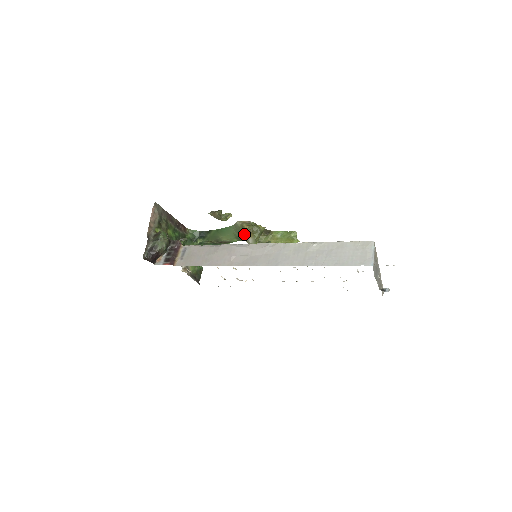
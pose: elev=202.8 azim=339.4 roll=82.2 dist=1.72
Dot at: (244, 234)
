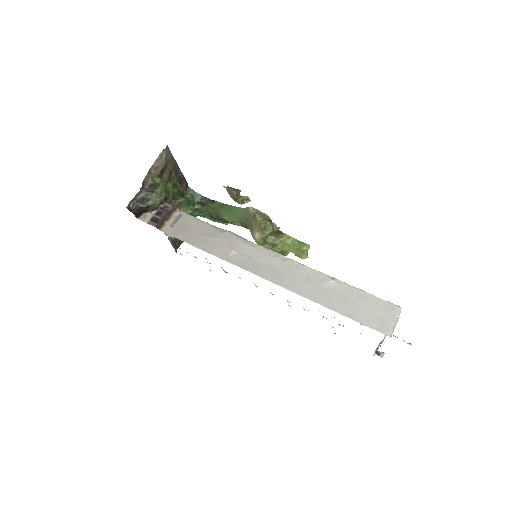
Dot at: (253, 225)
